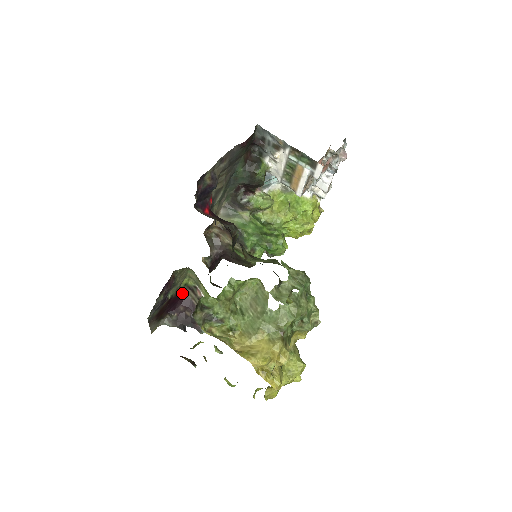
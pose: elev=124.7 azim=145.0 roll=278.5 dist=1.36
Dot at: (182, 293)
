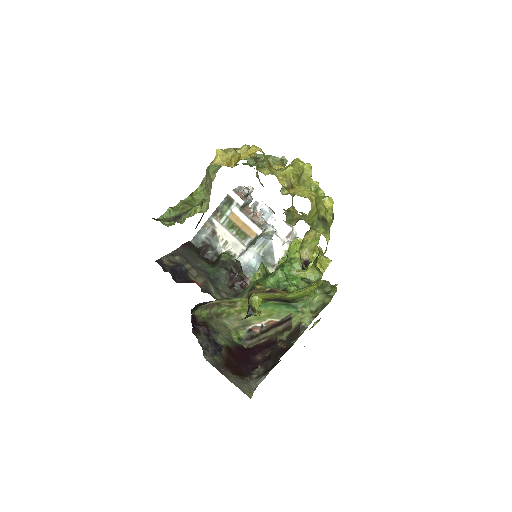
Dot at: (246, 349)
